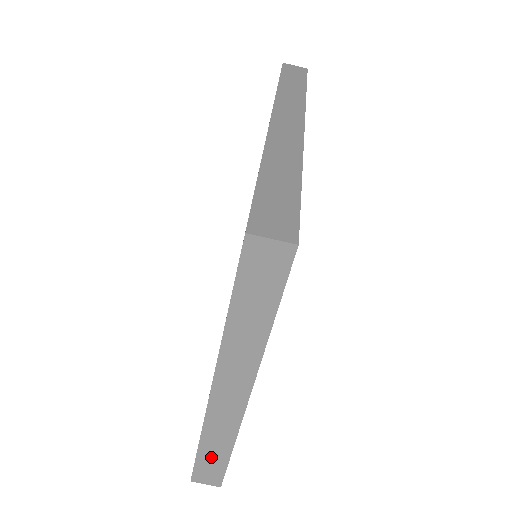
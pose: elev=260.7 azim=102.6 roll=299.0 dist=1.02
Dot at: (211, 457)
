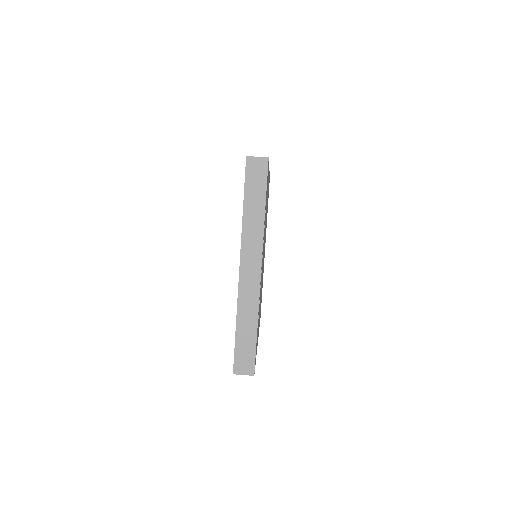
Dot at: (245, 338)
